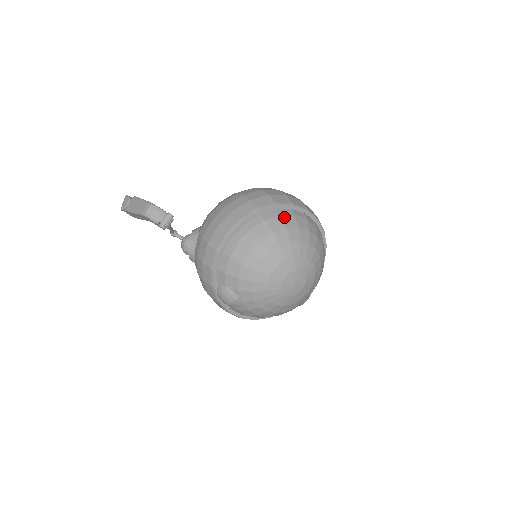
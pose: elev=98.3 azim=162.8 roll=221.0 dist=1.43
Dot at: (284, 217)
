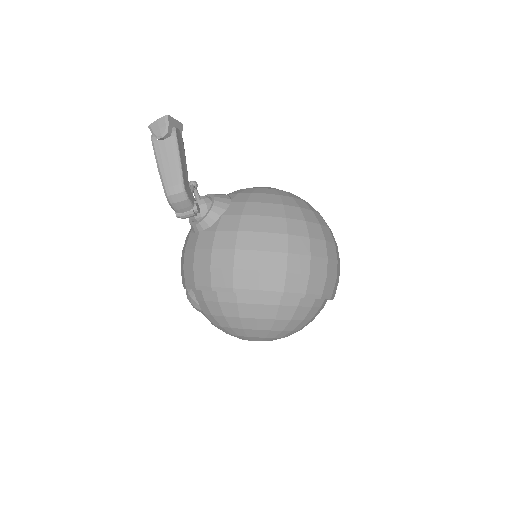
Dot at: (300, 309)
